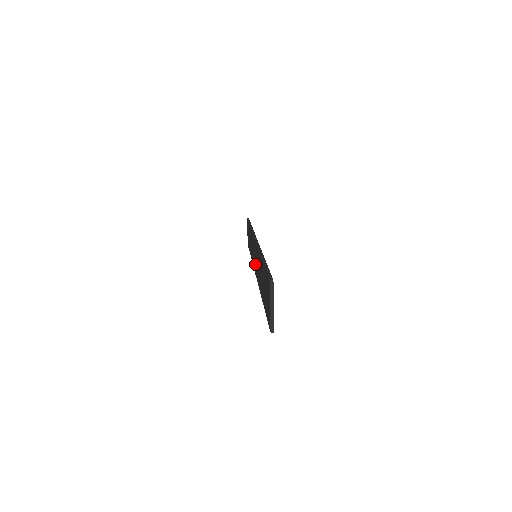
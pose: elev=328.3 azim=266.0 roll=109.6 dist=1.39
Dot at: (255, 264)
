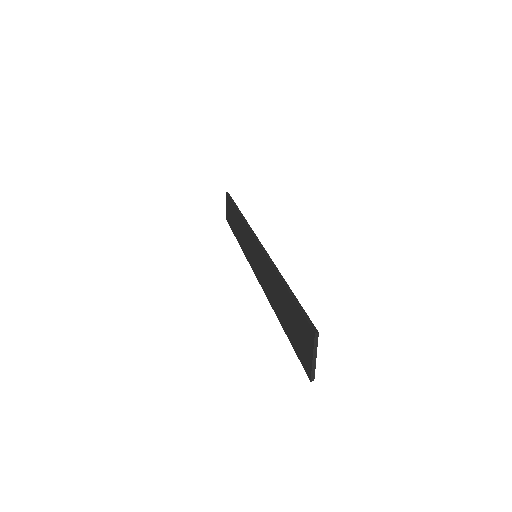
Dot at: (256, 266)
